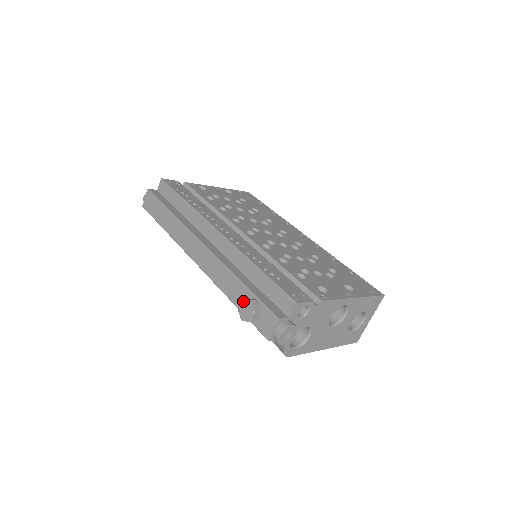
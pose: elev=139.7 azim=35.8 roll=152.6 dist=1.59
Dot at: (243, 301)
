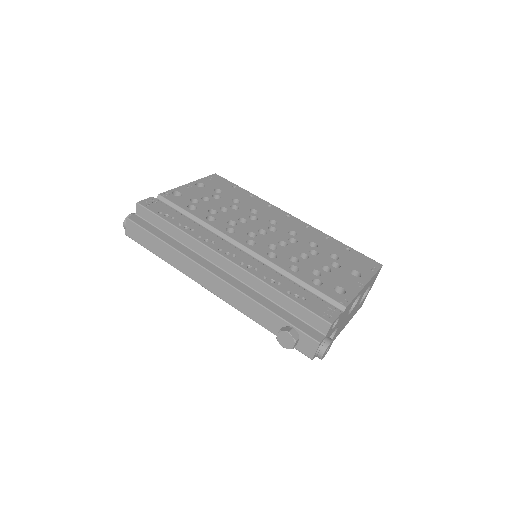
Dot at: (281, 332)
